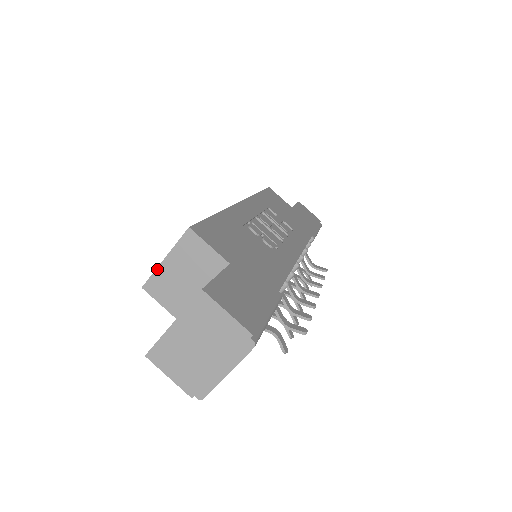
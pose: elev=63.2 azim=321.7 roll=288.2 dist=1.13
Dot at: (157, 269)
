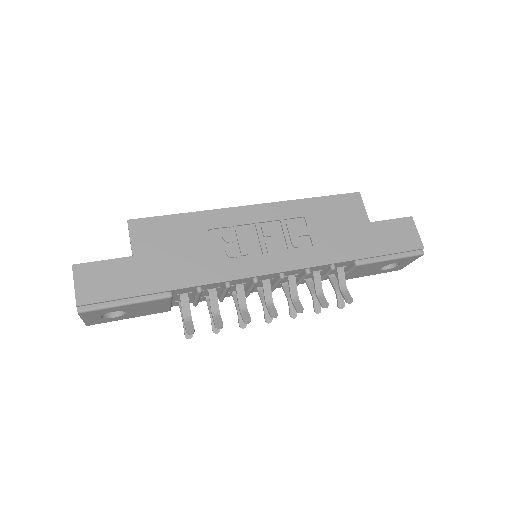
Dot at: occluded
